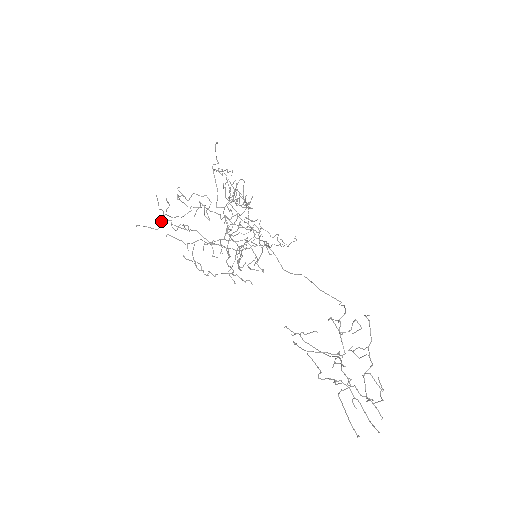
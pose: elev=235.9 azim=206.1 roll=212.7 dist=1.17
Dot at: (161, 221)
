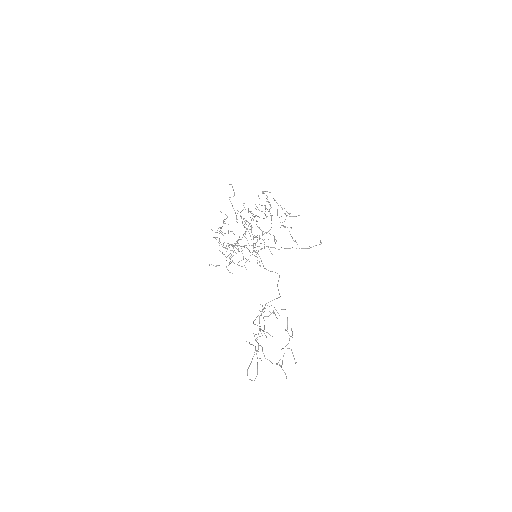
Dot at: (221, 227)
